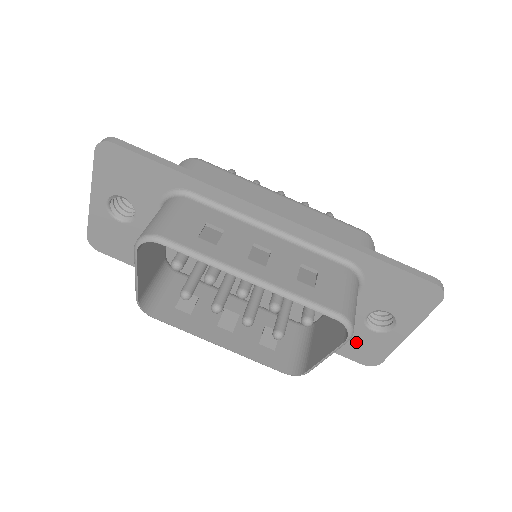
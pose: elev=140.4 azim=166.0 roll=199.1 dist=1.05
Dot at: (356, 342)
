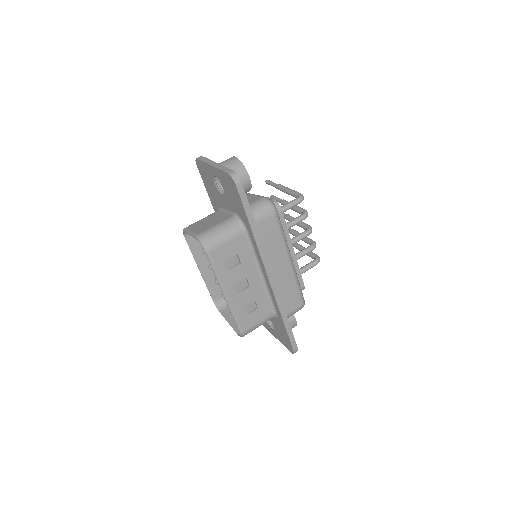
Dot at: occluded
